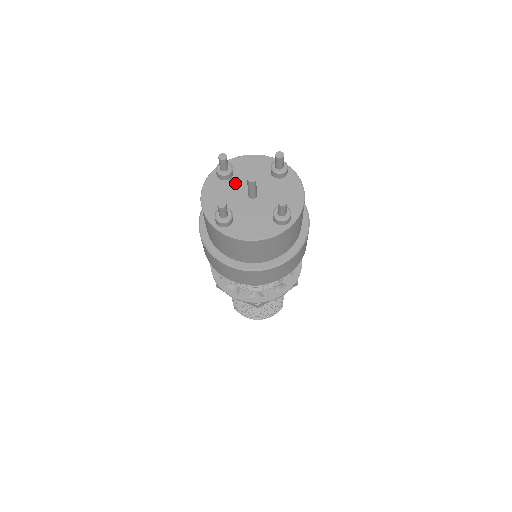
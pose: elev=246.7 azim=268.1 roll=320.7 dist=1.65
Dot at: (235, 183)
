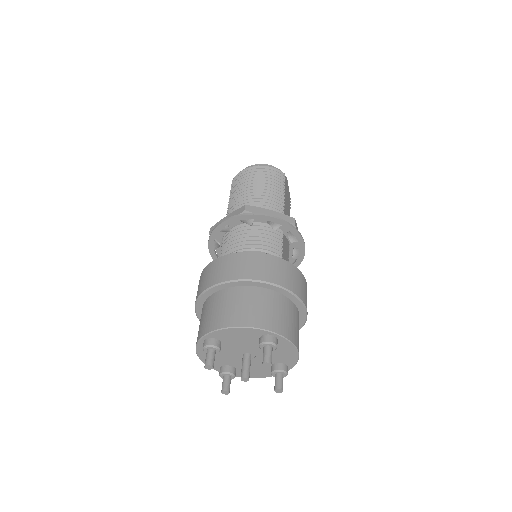
Dot at: (226, 349)
